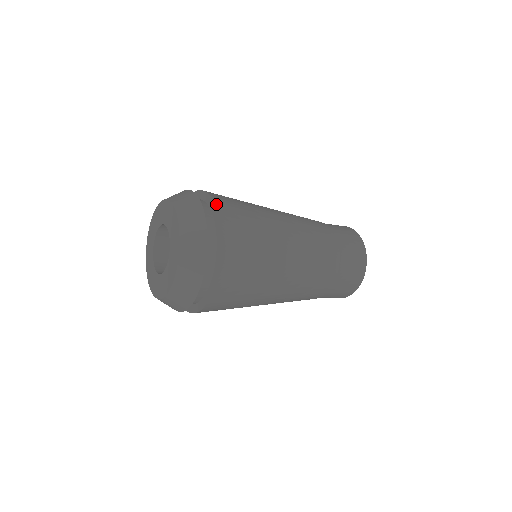
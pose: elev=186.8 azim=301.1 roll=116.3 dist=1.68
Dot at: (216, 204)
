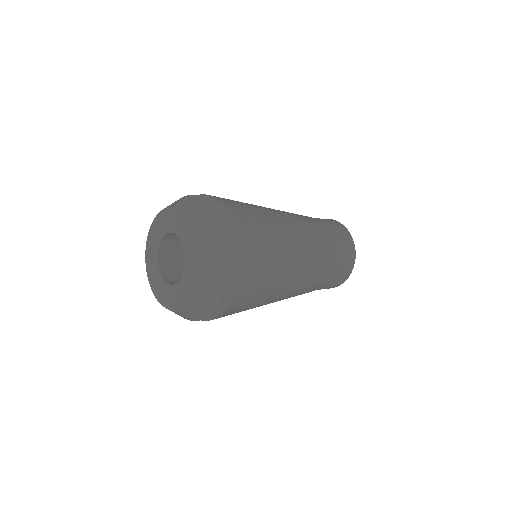
Dot at: (201, 195)
